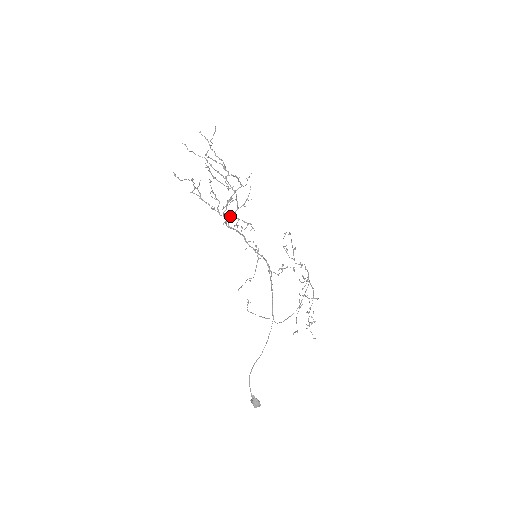
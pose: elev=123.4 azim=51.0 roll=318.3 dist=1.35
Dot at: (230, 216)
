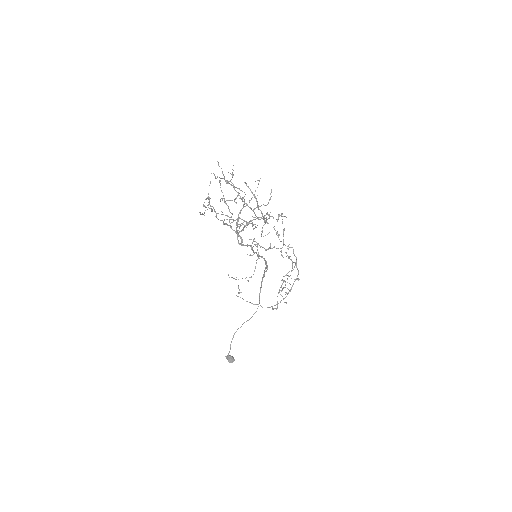
Dot at: (237, 221)
